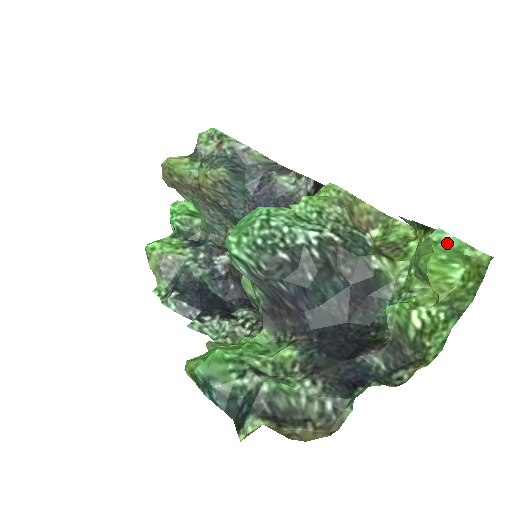
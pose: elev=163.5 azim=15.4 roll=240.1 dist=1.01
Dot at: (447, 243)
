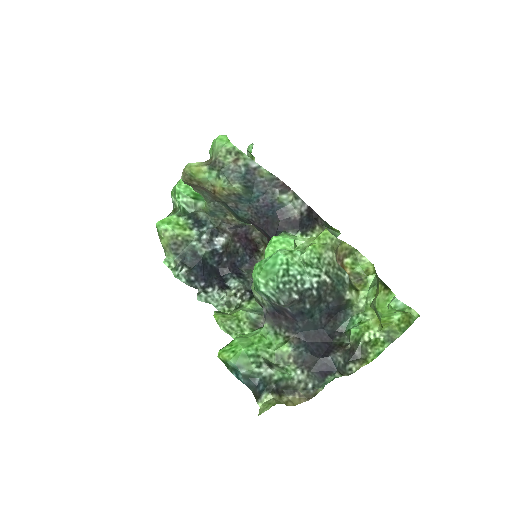
Dot at: (398, 308)
